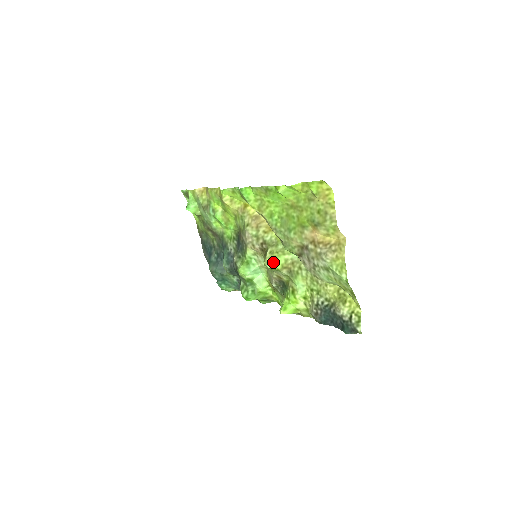
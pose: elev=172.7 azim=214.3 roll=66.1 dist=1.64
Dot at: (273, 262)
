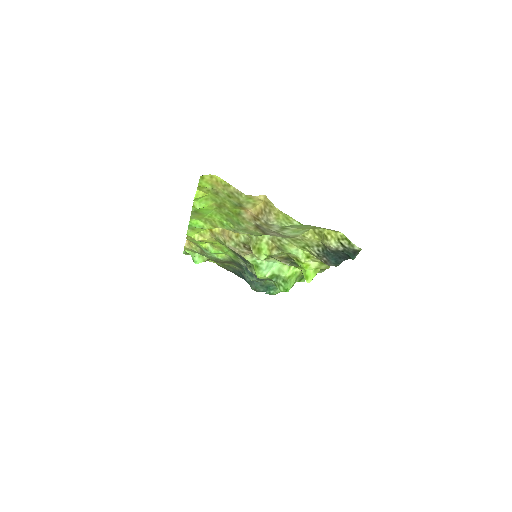
Dot at: (261, 253)
